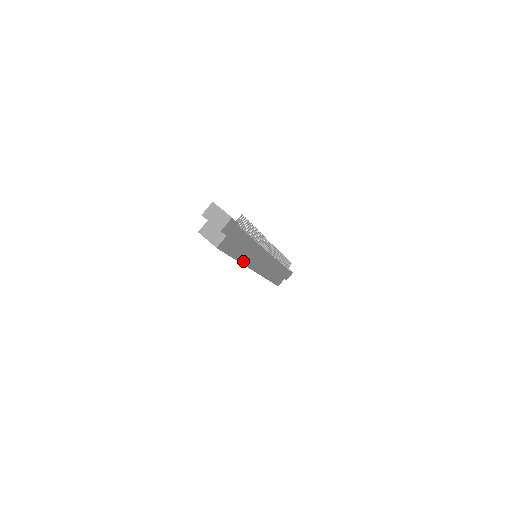
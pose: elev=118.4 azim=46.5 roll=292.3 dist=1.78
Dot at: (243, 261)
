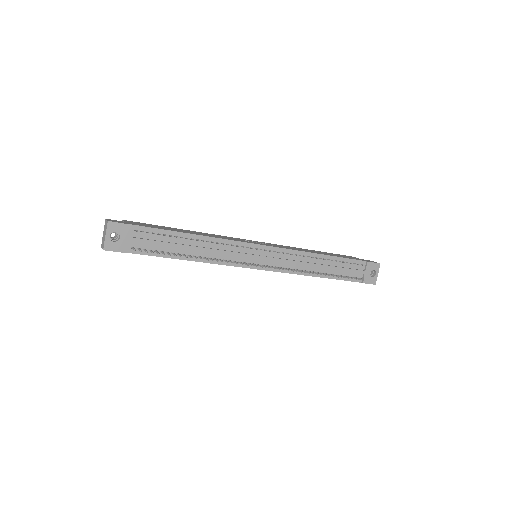
Dot at: occluded
